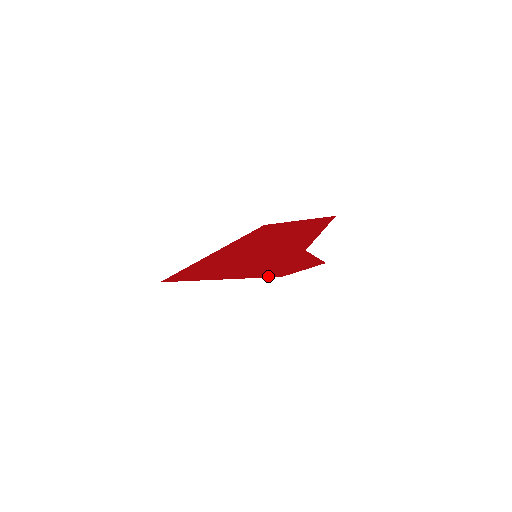
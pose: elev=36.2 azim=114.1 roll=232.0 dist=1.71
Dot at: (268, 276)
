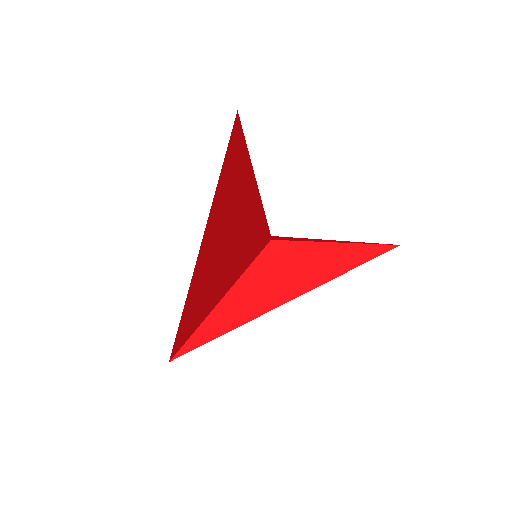
Dot at: (253, 244)
